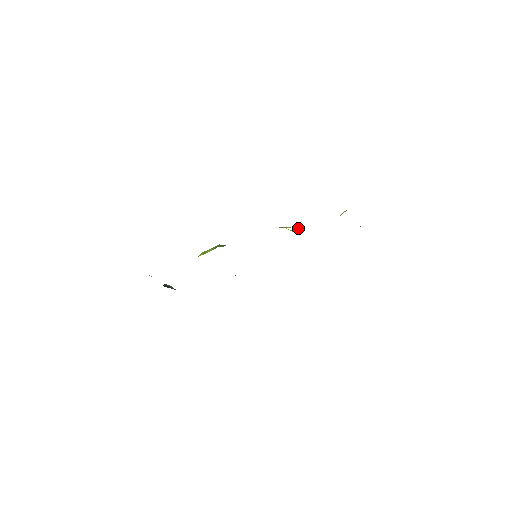
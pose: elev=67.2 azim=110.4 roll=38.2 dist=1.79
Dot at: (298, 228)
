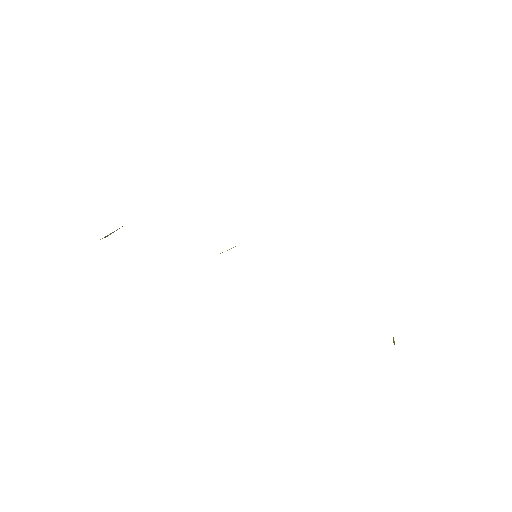
Dot at: occluded
